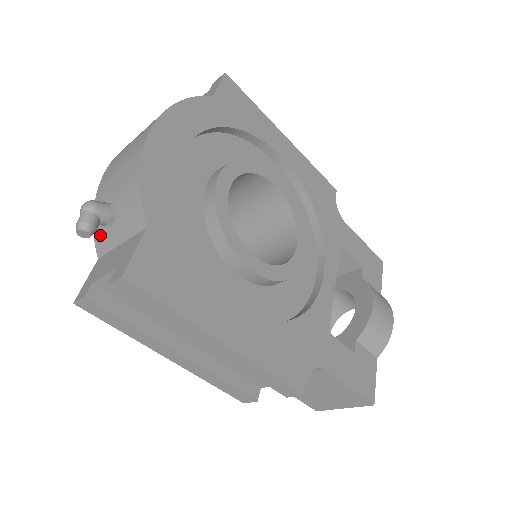
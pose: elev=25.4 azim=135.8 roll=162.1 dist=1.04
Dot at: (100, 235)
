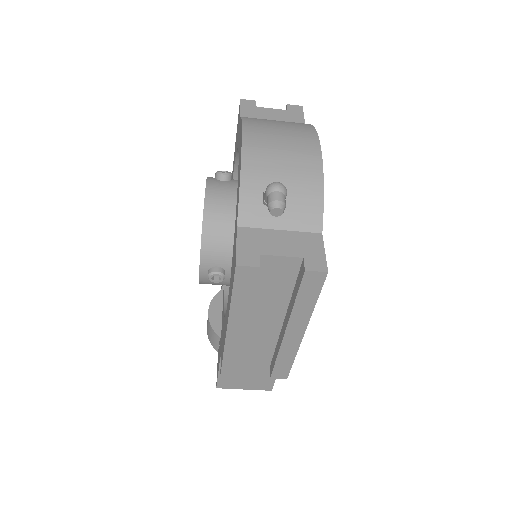
Dot at: (251, 208)
